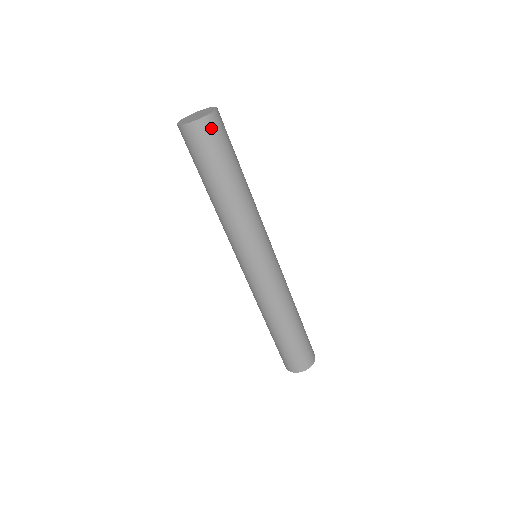
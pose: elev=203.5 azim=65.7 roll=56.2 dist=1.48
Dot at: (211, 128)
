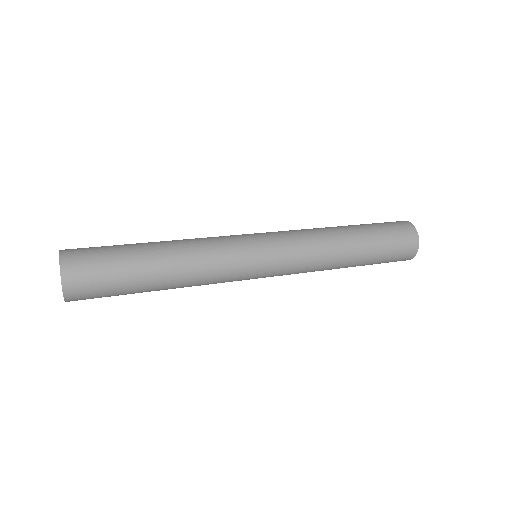
Dot at: (81, 299)
